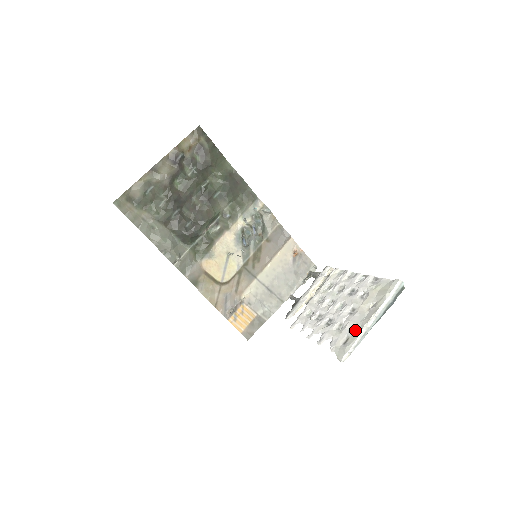
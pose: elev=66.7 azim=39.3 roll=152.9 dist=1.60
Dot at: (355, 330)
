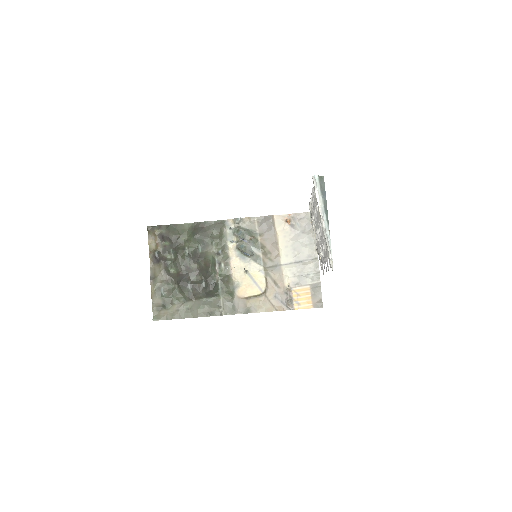
Dot at: occluded
